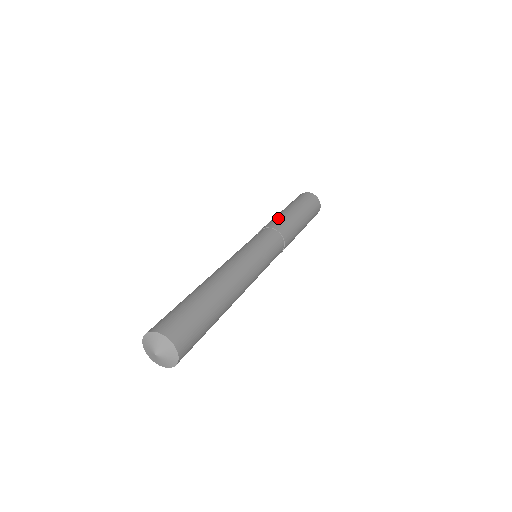
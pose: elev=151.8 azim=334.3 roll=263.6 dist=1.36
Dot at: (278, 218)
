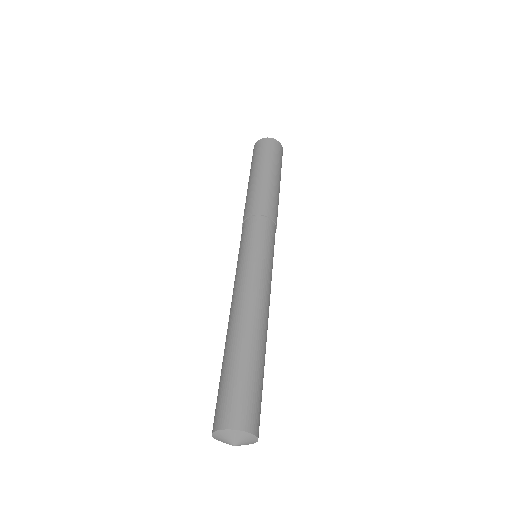
Dot at: (273, 199)
